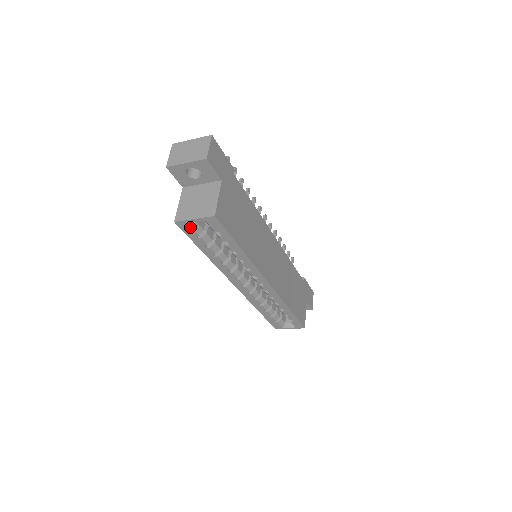
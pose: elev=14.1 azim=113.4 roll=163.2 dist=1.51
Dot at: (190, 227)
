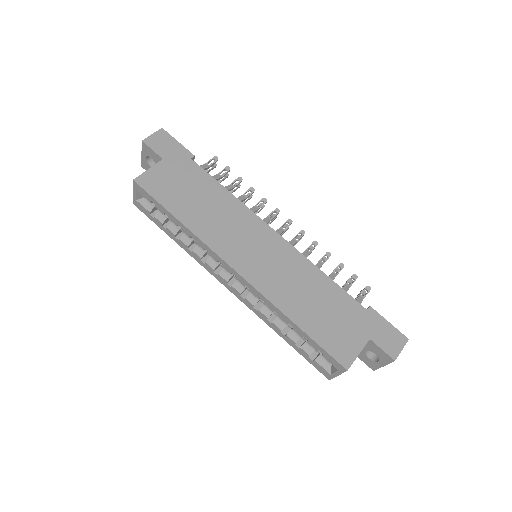
Dot at: (141, 205)
